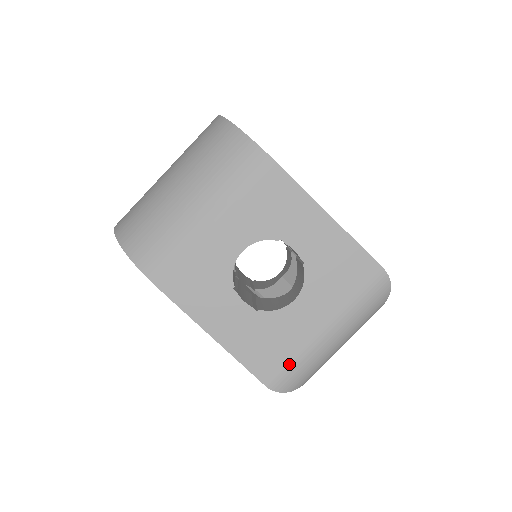
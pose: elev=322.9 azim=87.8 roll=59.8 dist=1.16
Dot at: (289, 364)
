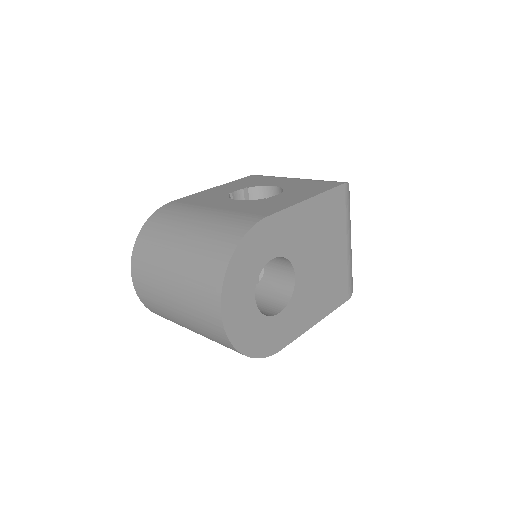
Dot at: occluded
